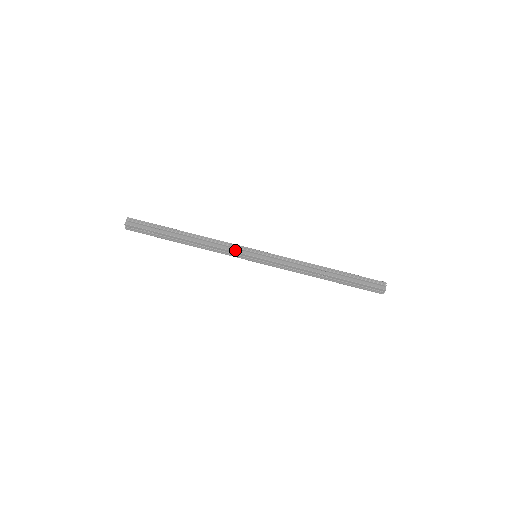
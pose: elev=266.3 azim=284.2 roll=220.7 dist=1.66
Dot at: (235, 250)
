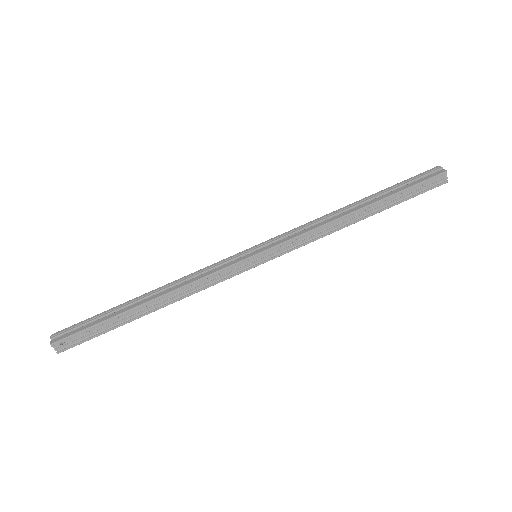
Dot at: (223, 267)
